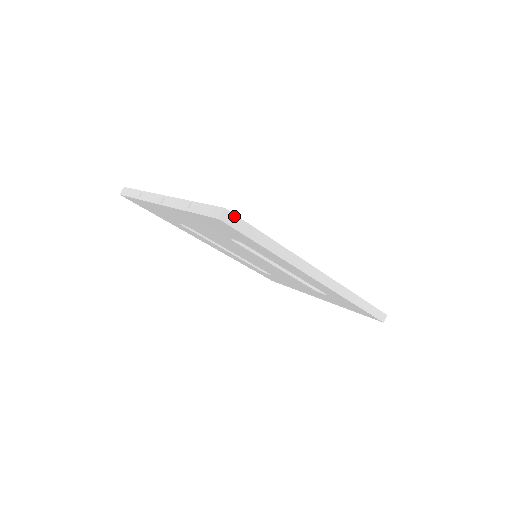
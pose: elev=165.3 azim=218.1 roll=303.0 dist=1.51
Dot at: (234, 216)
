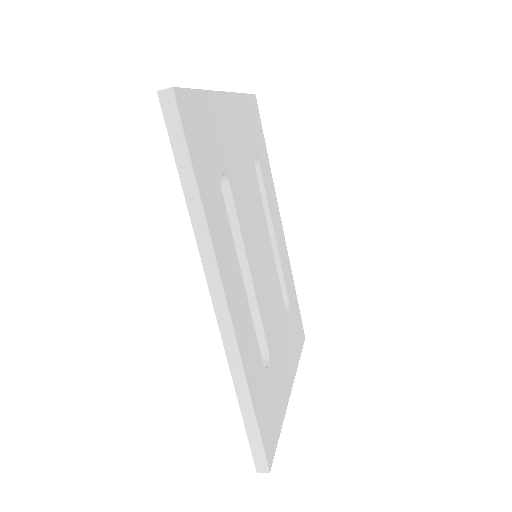
Dot at: (176, 108)
